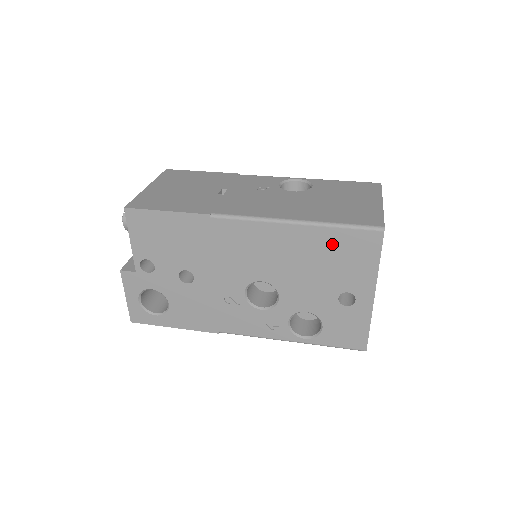
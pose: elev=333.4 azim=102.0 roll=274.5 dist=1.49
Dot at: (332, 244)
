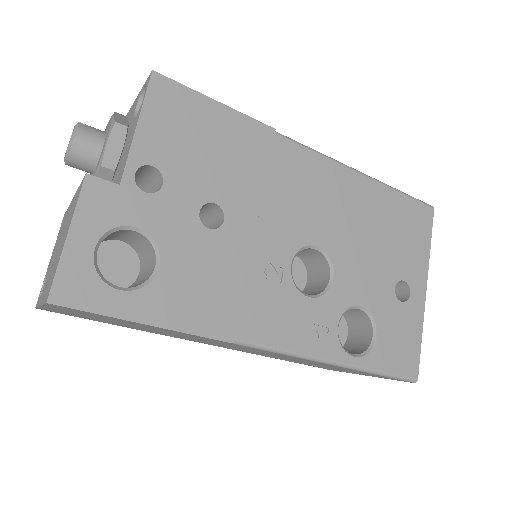
Dot at: (394, 211)
